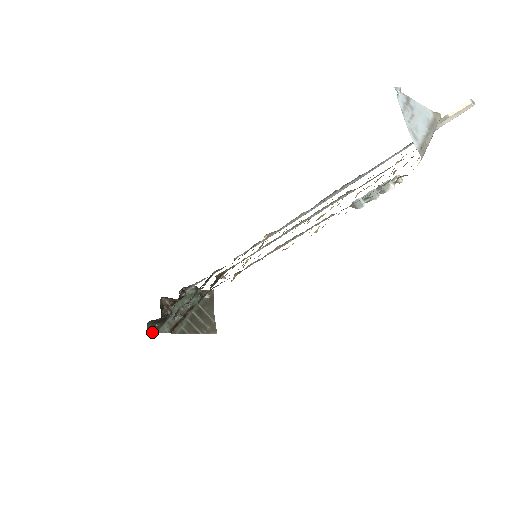
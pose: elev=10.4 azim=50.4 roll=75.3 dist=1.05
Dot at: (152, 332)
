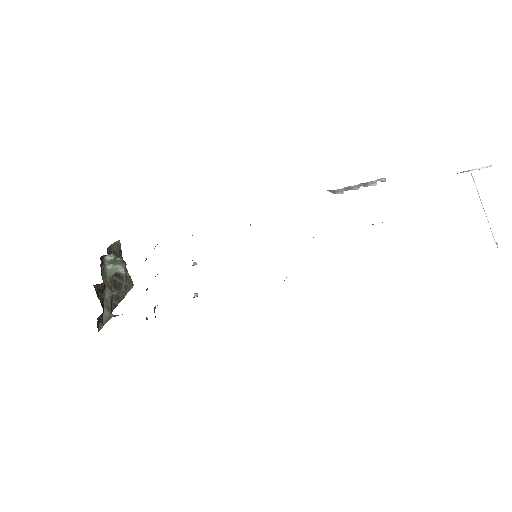
Dot at: (100, 328)
